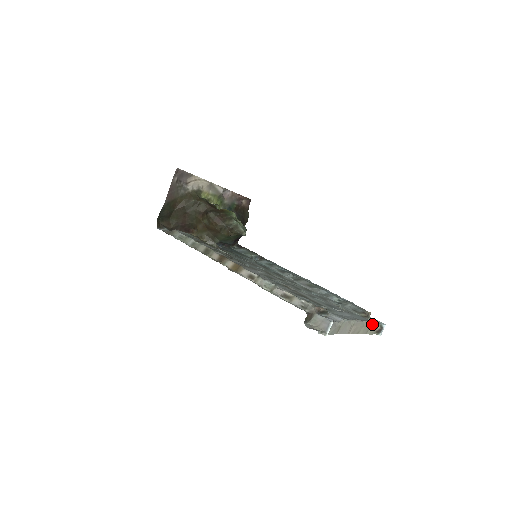
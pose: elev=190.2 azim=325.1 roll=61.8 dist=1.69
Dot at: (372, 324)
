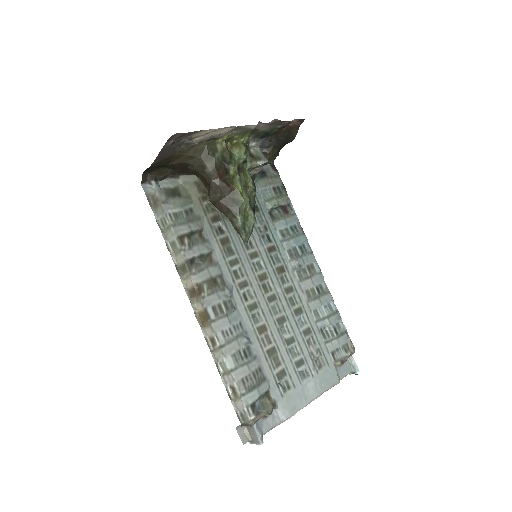
Dot at: (338, 382)
